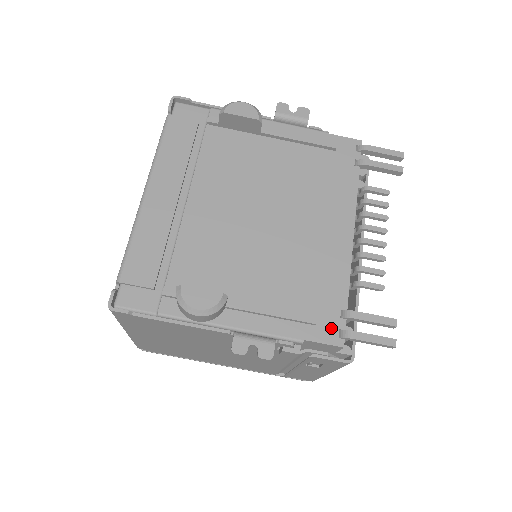
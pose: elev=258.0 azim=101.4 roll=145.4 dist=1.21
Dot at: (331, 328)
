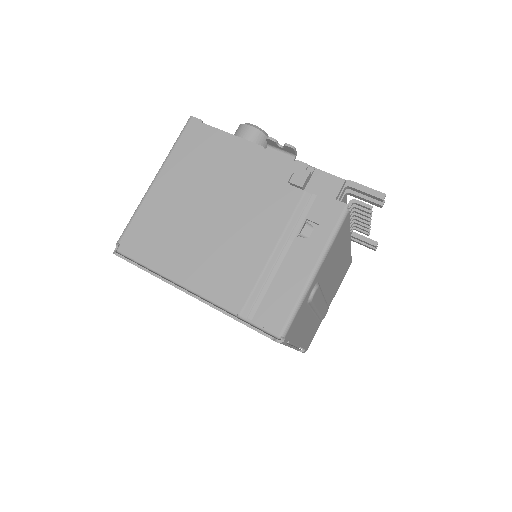
Dot at: occluded
